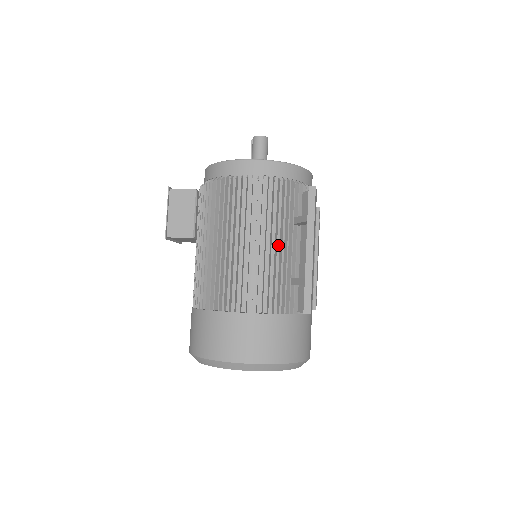
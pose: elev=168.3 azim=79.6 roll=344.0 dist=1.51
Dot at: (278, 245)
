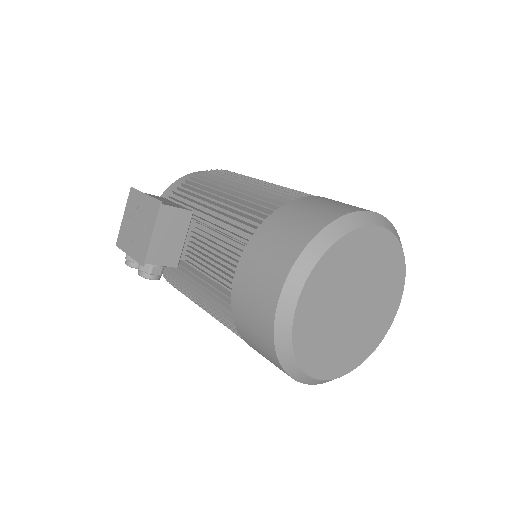
Dot at: occluded
